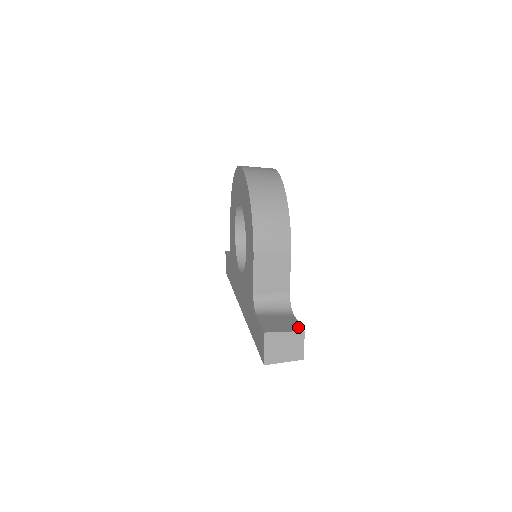
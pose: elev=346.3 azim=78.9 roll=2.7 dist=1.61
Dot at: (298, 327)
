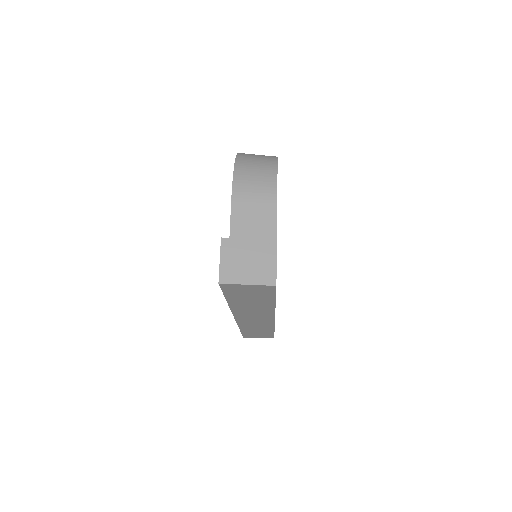
Dot at: occluded
